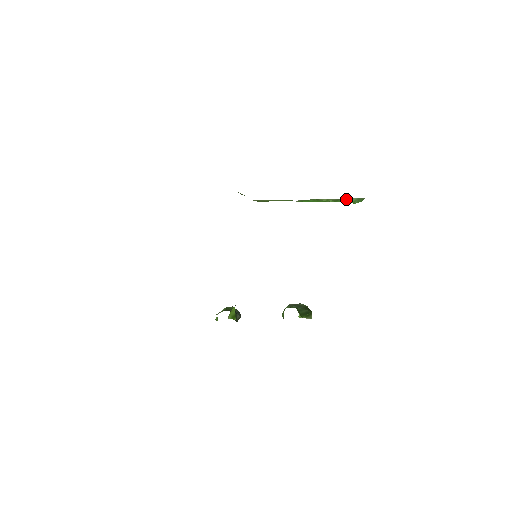
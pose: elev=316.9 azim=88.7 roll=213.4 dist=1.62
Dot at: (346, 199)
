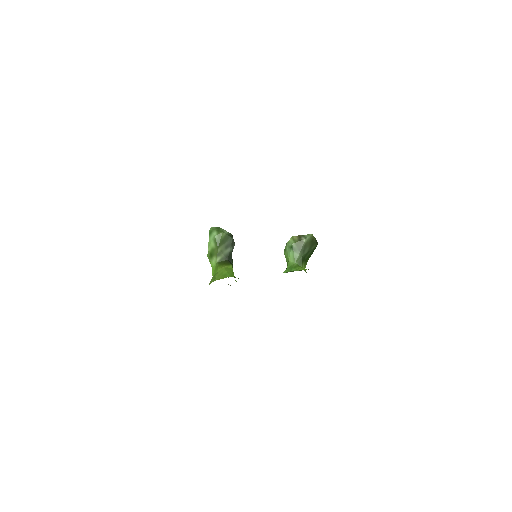
Dot at: occluded
